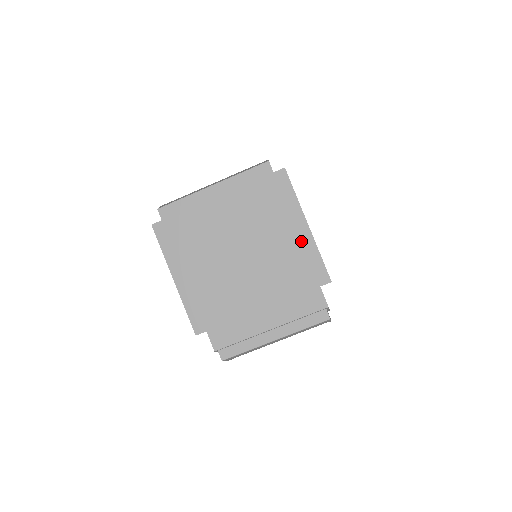
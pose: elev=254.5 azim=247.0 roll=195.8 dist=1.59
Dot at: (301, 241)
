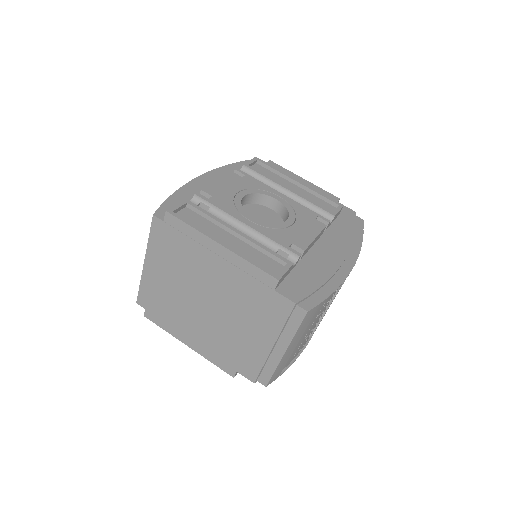
Dot at: (228, 262)
